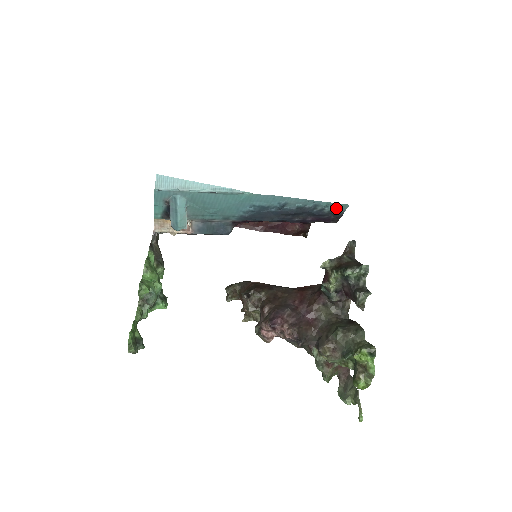
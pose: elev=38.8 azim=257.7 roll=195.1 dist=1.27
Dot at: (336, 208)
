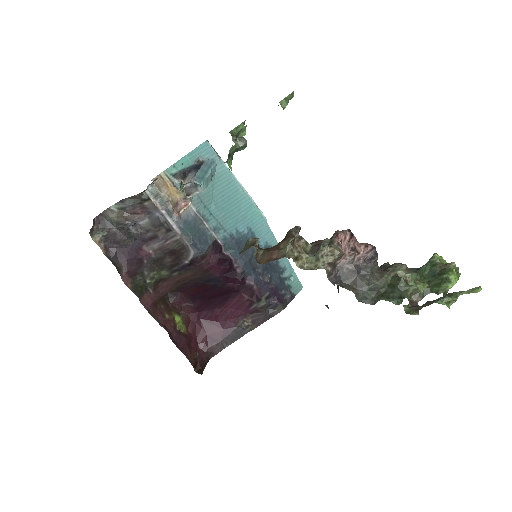
Dot at: (294, 285)
